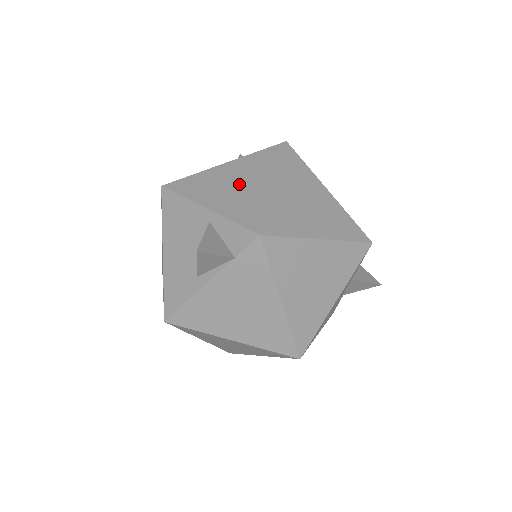
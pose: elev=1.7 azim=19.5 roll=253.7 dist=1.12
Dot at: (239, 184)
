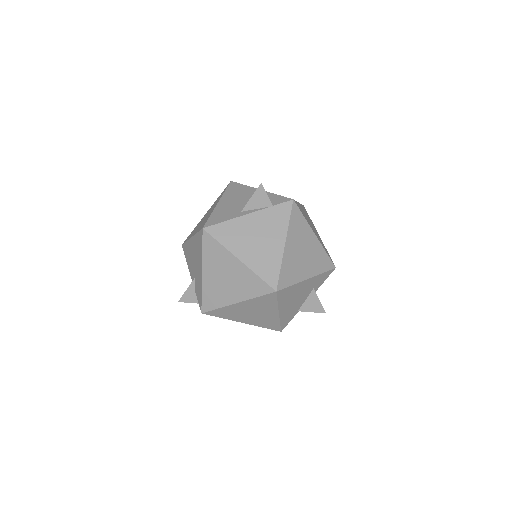
Dot at: occluded
